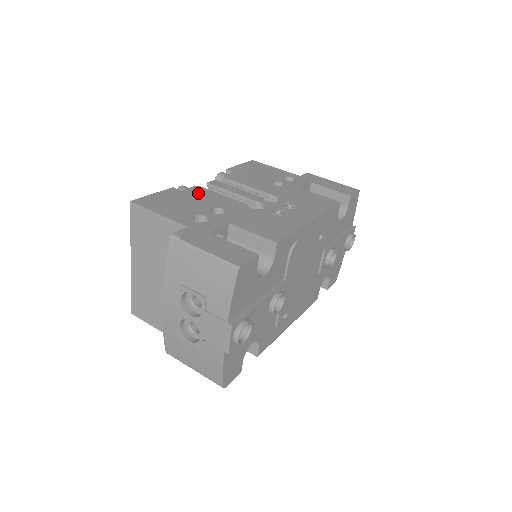
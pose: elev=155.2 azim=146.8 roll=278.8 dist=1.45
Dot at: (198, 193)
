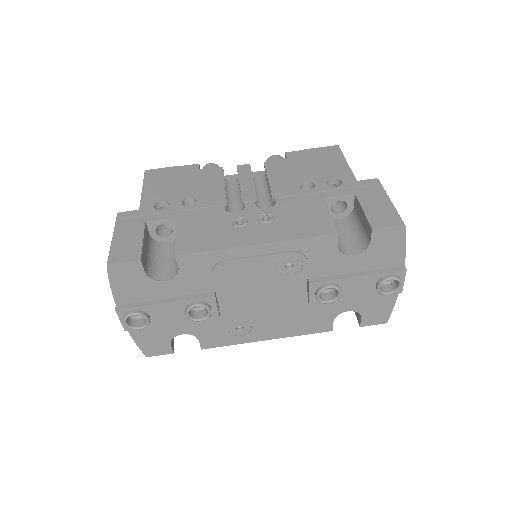
Dot at: (207, 176)
